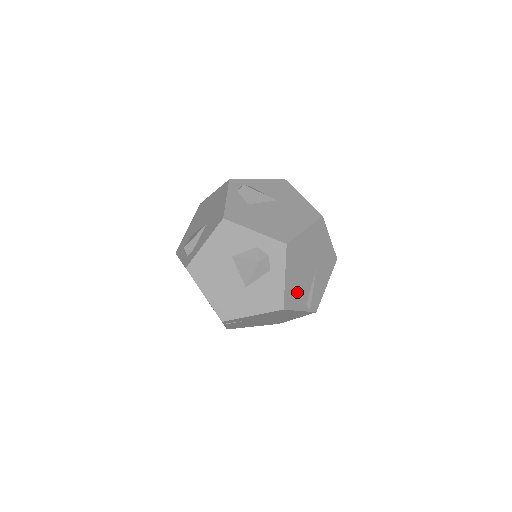
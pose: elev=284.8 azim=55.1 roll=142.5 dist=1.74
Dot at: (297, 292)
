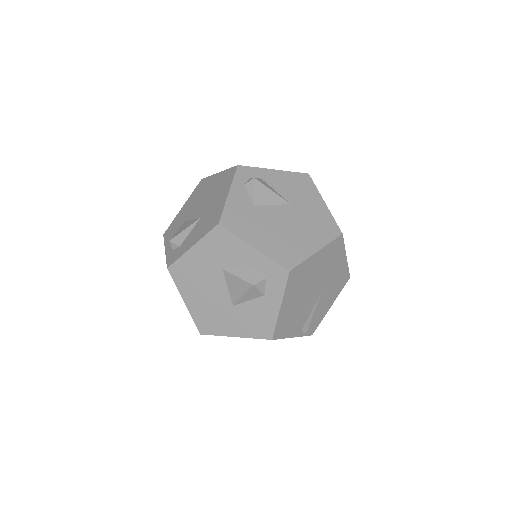
Dot at: (293, 319)
